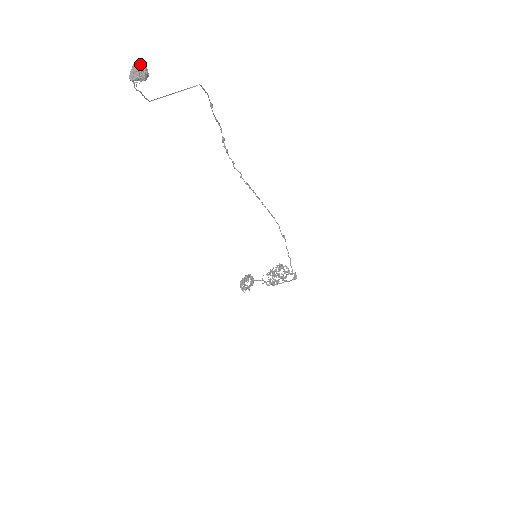
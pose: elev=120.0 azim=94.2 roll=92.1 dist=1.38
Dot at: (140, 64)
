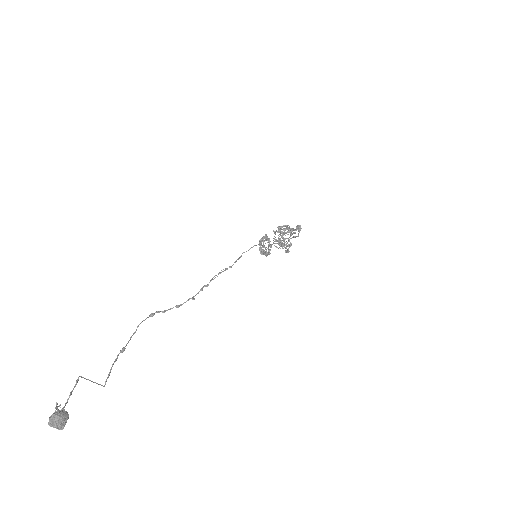
Dot at: (52, 422)
